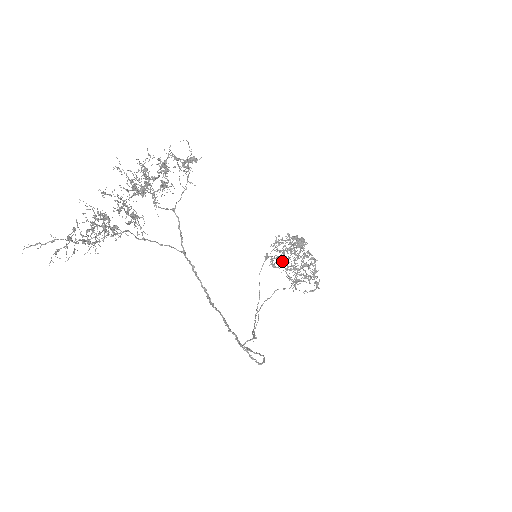
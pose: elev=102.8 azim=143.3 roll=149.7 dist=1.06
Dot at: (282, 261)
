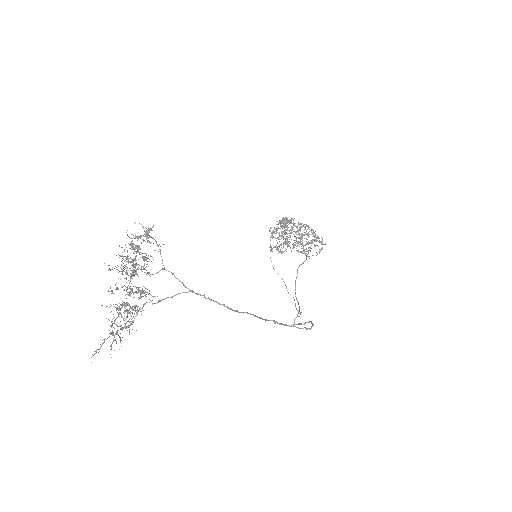
Dot at: occluded
